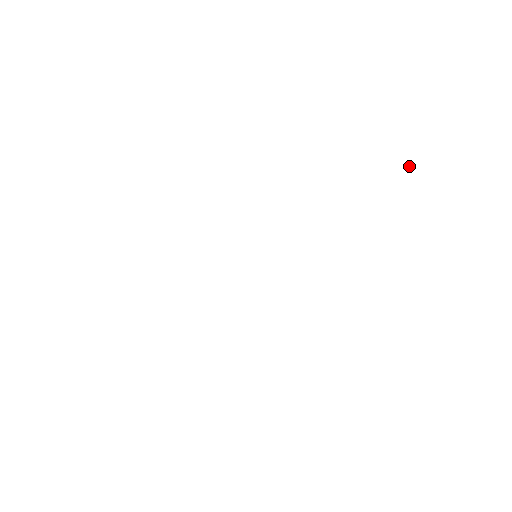
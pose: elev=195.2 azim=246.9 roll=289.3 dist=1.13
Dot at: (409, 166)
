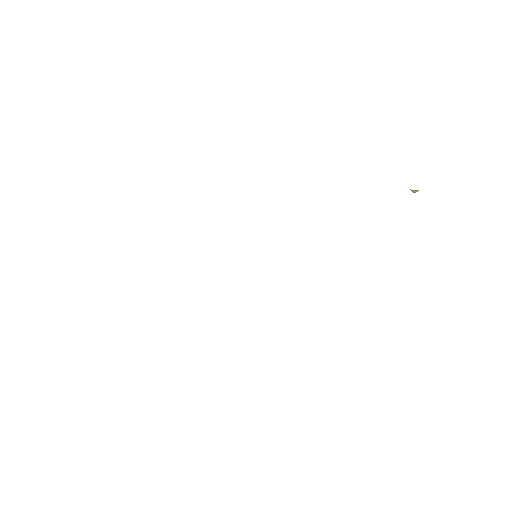
Dot at: (413, 190)
